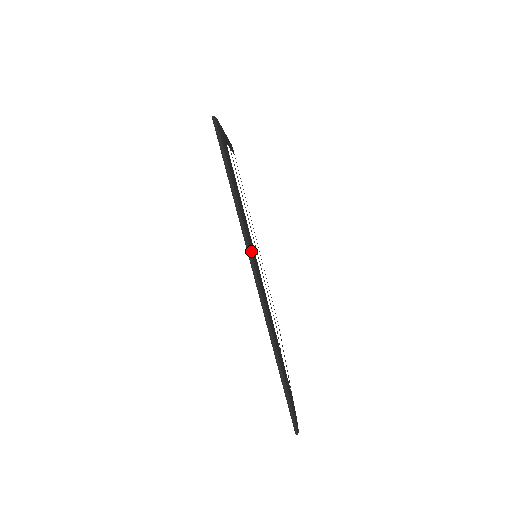
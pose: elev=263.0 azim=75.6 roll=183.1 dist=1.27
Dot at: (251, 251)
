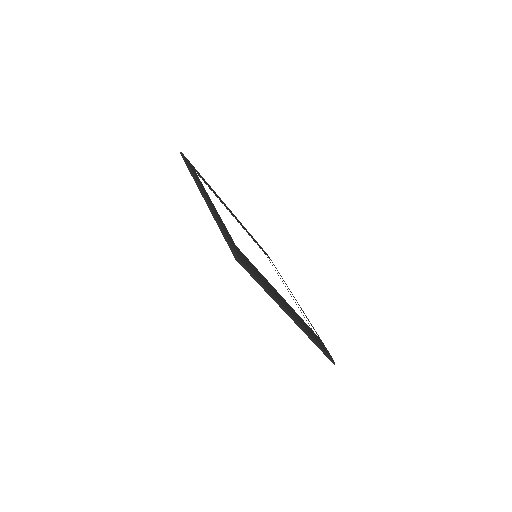
Dot at: (283, 307)
